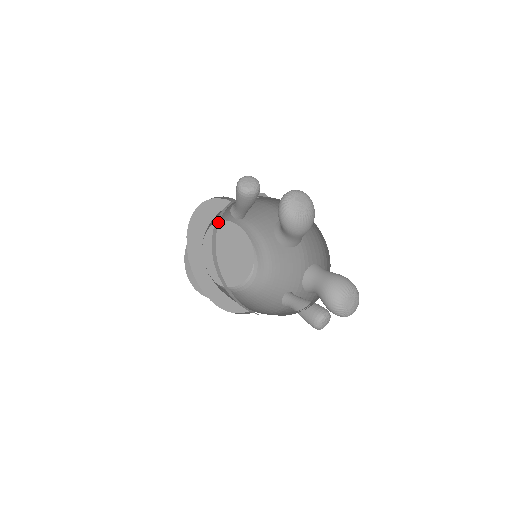
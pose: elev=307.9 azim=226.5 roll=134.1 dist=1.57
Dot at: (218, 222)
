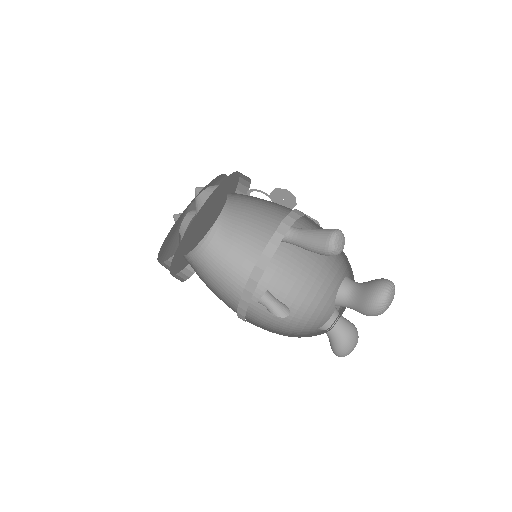
Dot at: (272, 253)
